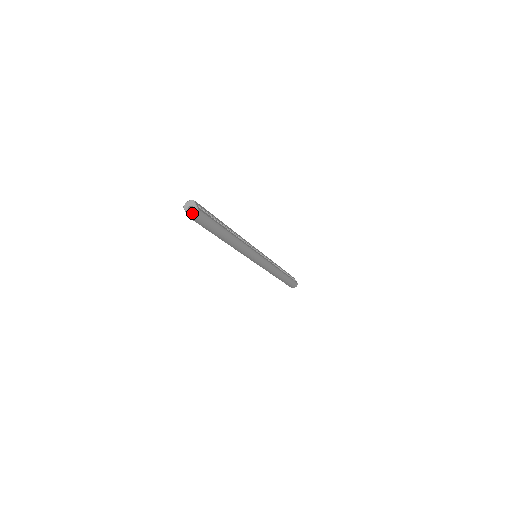
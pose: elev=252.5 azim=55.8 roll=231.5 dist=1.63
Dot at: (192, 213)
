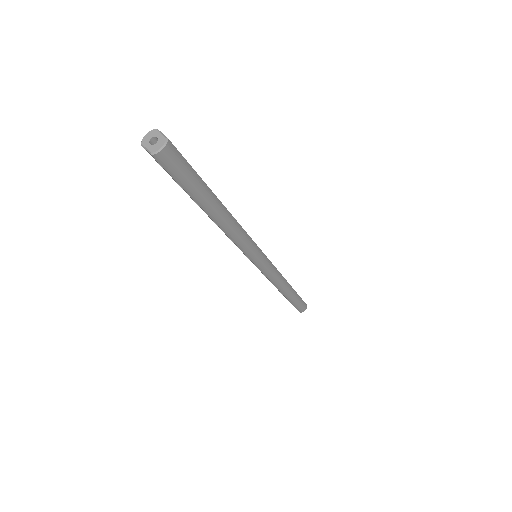
Dot at: (158, 147)
